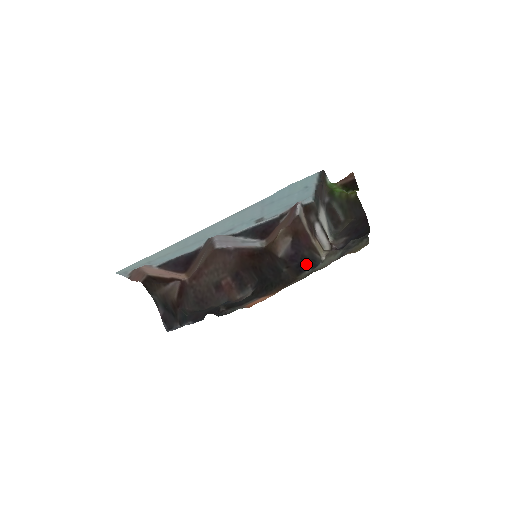
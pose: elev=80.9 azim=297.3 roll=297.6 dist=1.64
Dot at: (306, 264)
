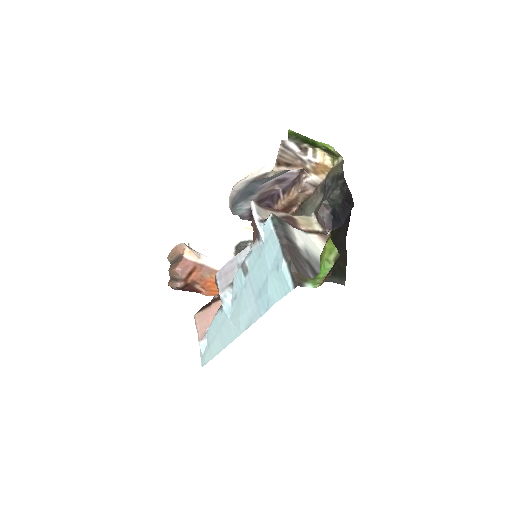
Dot at: occluded
